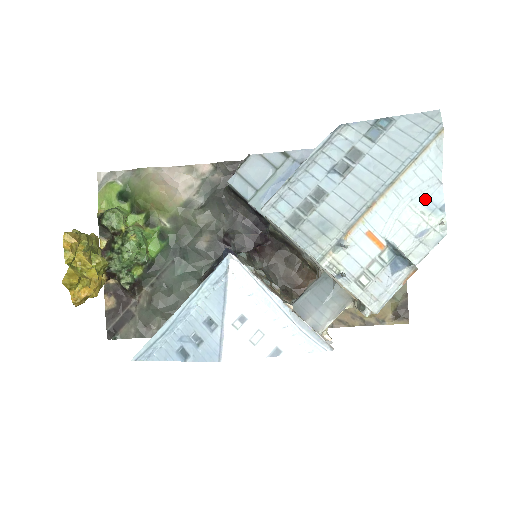
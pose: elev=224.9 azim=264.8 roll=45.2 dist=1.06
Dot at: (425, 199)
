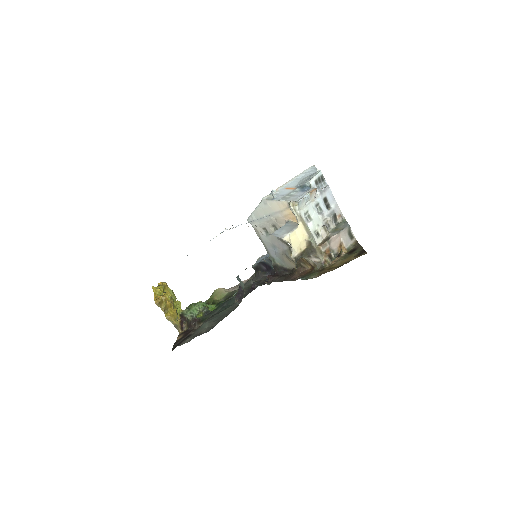
Dot at: occluded
